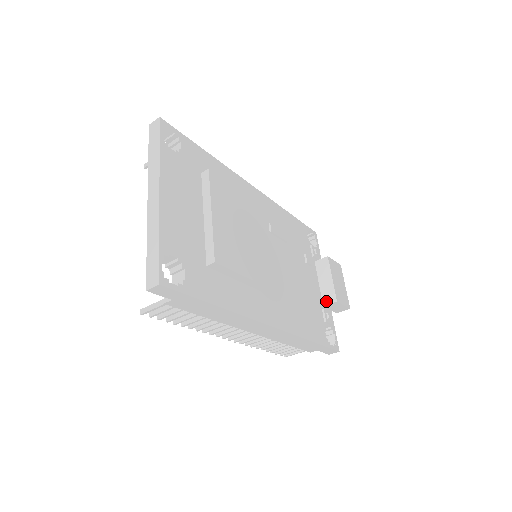
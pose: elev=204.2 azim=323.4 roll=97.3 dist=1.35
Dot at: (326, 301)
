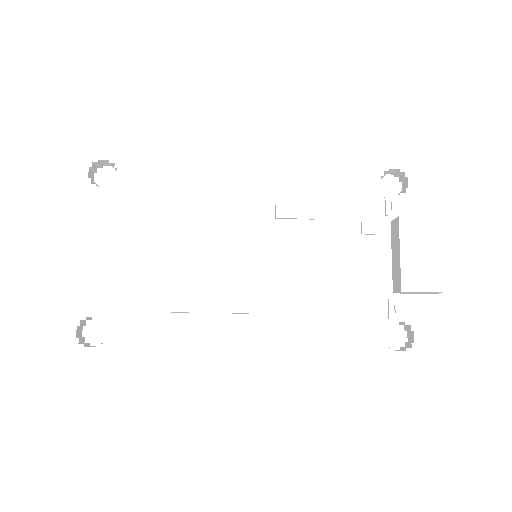
Dot at: (394, 287)
